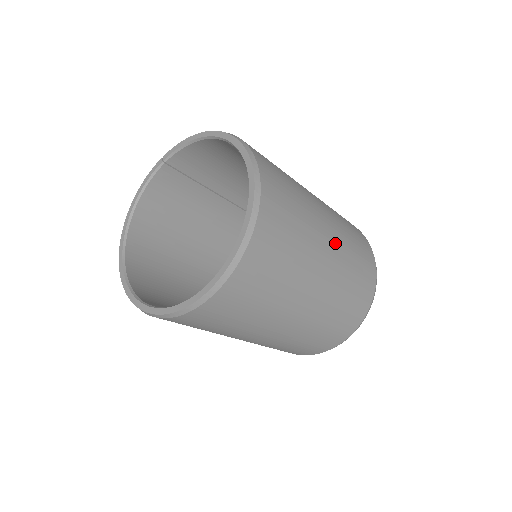
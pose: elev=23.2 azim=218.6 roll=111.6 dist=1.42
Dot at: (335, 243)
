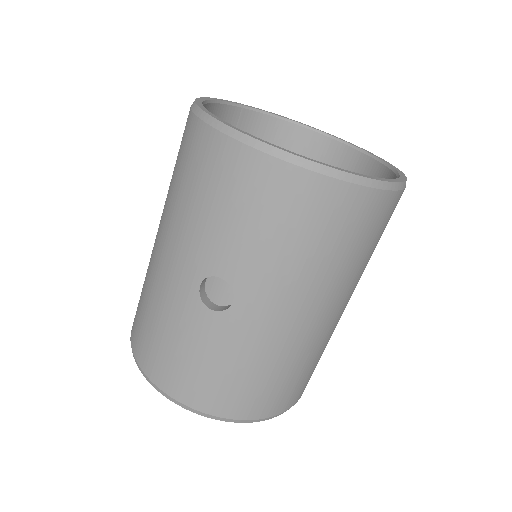
Dot at: occluded
